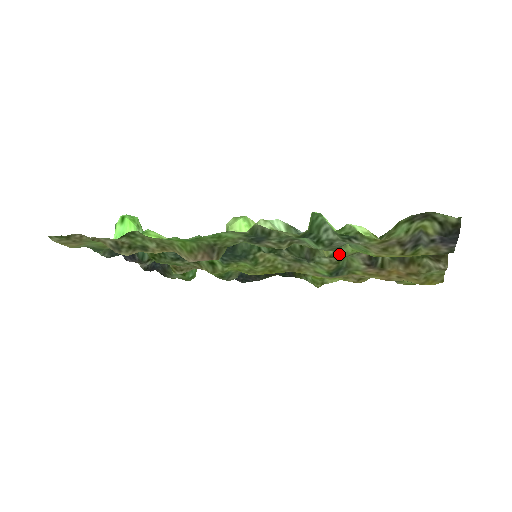
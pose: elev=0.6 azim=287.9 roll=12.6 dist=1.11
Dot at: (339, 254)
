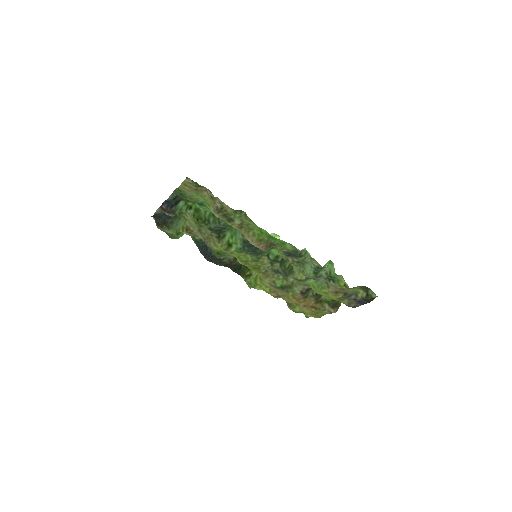
Dot at: (305, 281)
